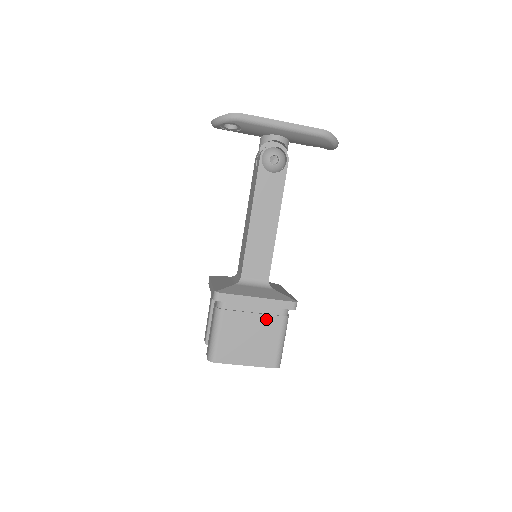
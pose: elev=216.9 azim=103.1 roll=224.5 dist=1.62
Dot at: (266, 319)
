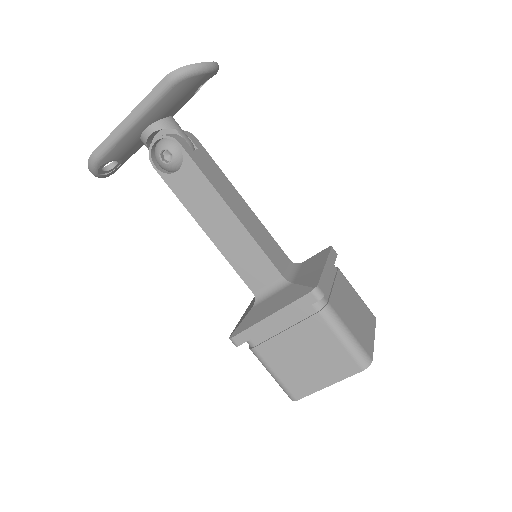
Dot at: (303, 328)
